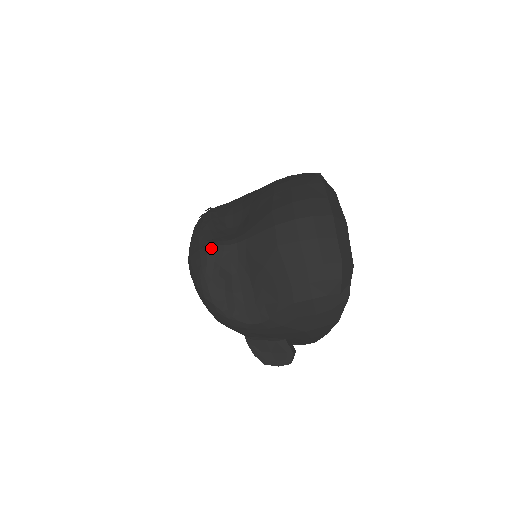
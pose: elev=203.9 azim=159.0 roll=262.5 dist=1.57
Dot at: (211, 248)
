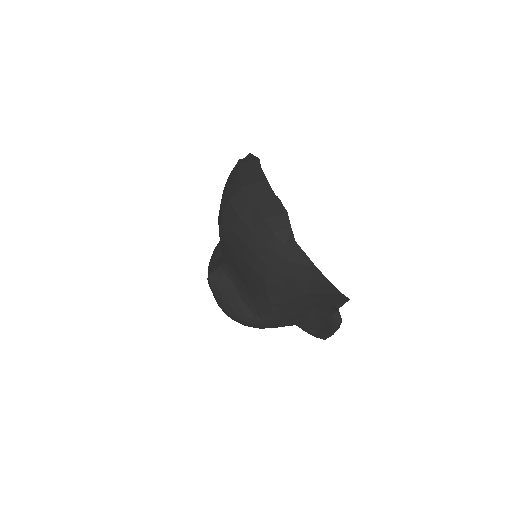
Dot at: (209, 279)
